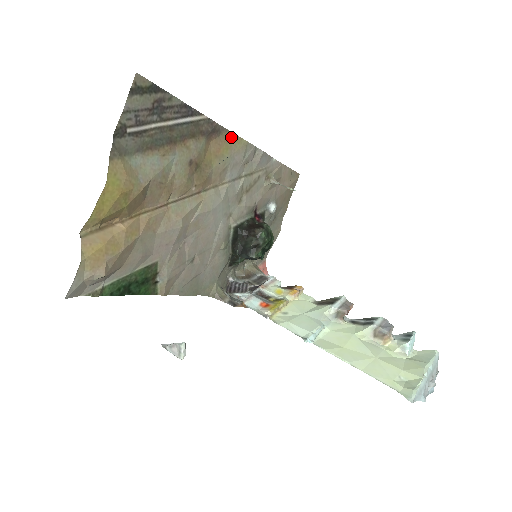
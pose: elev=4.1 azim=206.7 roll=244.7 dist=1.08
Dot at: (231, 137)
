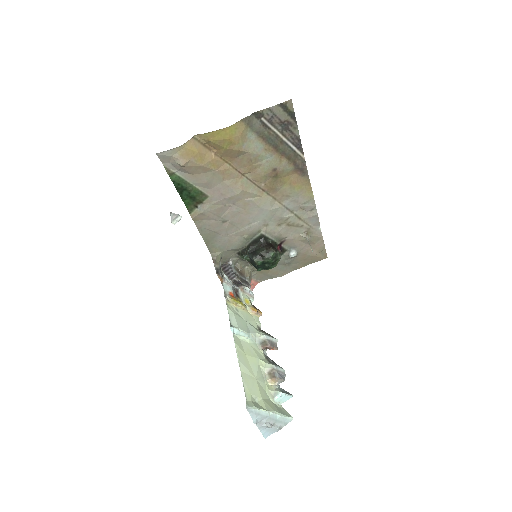
Dot at: (308, 184)
